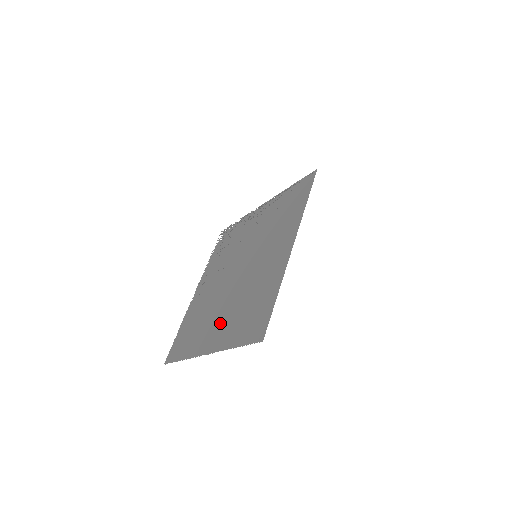
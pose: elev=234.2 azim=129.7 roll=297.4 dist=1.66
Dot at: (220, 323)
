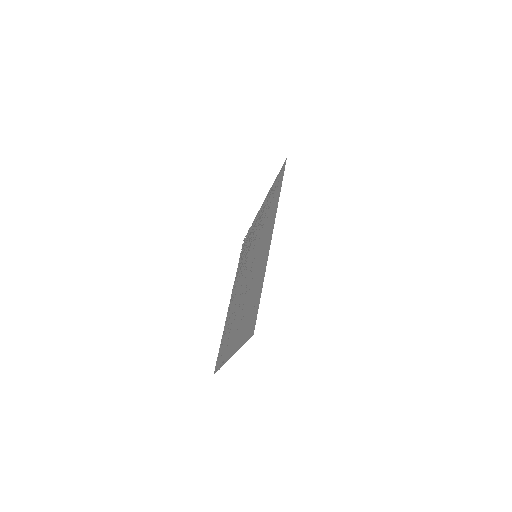
Dot at: (237, 326)
